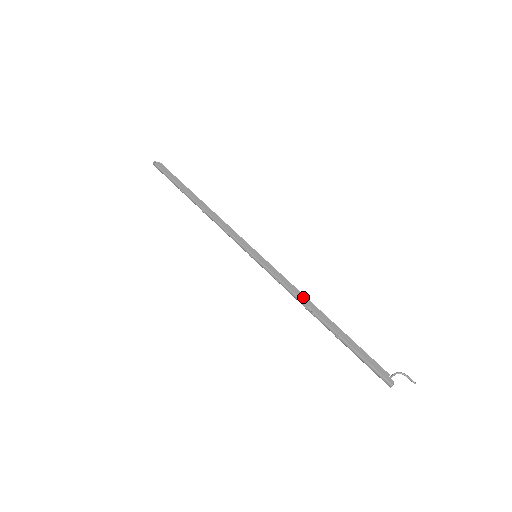
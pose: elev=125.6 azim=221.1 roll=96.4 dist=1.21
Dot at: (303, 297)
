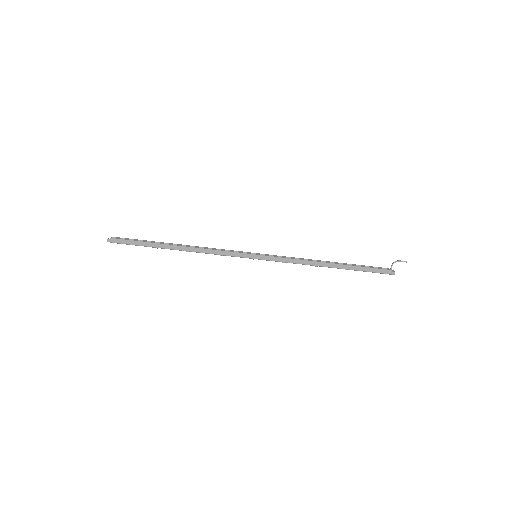
Dot at: (309, 262)
